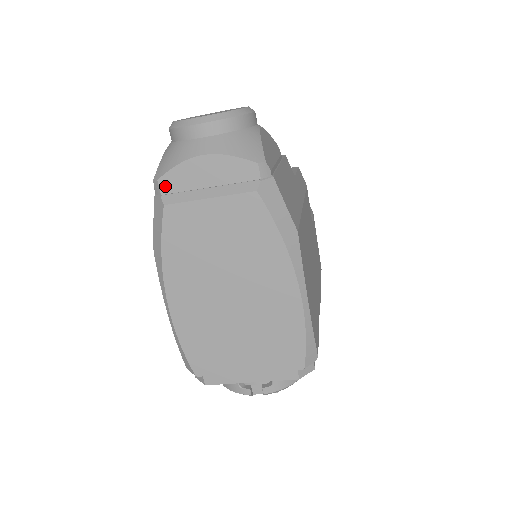
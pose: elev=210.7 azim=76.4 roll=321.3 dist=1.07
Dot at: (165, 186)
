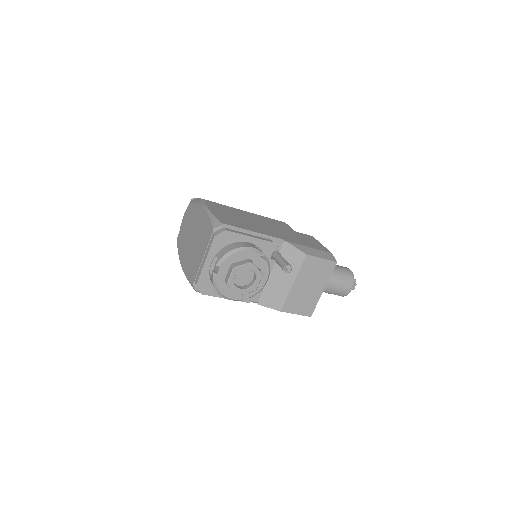
Dot at: occluded
